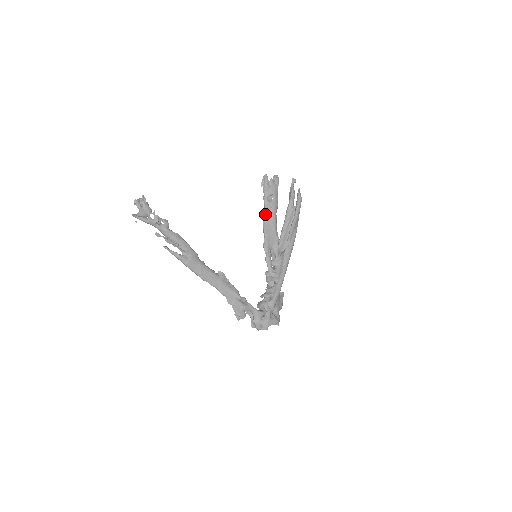
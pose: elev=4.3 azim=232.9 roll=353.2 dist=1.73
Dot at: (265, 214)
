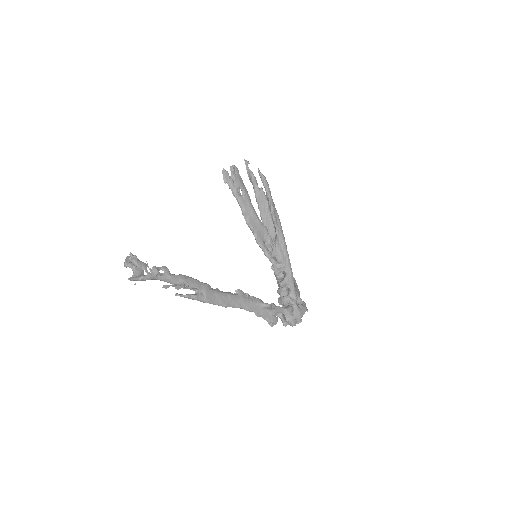
Dot at: (243, 210)
